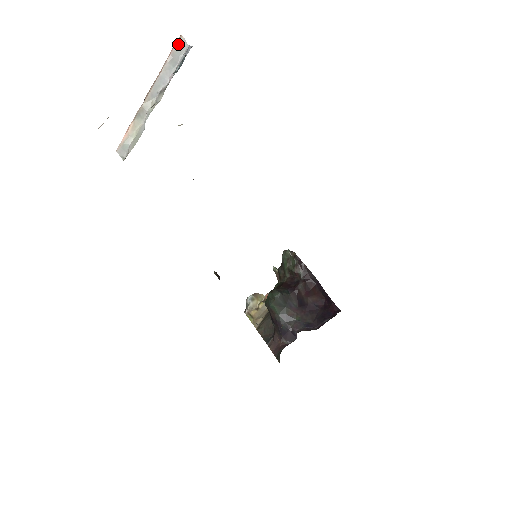
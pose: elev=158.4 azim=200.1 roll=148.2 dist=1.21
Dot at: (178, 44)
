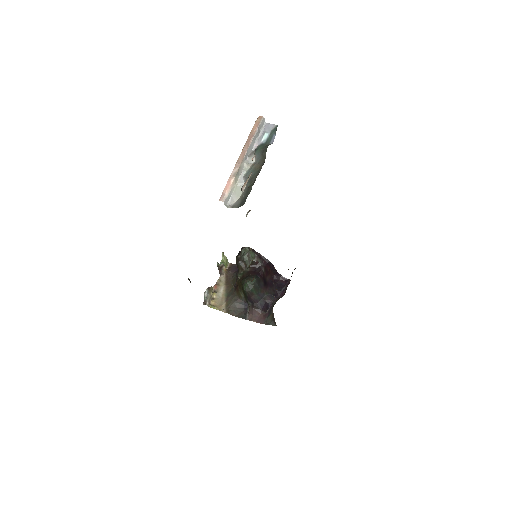
Dot at: (261, 122)
